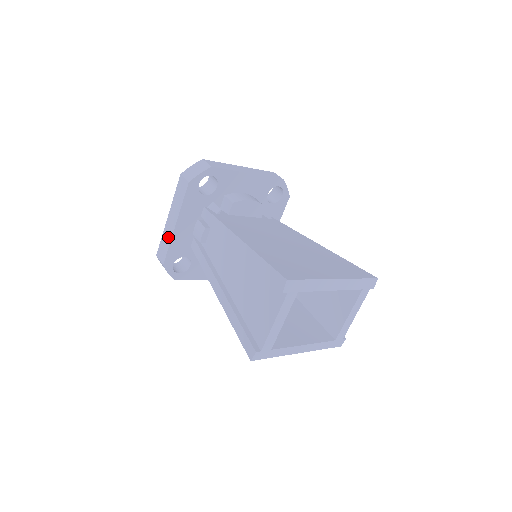
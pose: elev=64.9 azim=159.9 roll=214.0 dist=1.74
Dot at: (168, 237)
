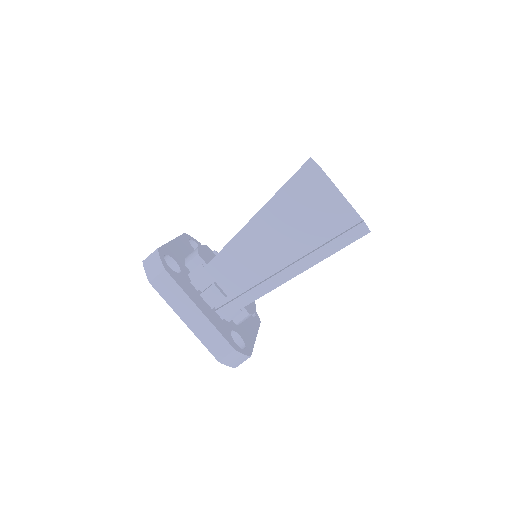
Dot at: (207, 329)
